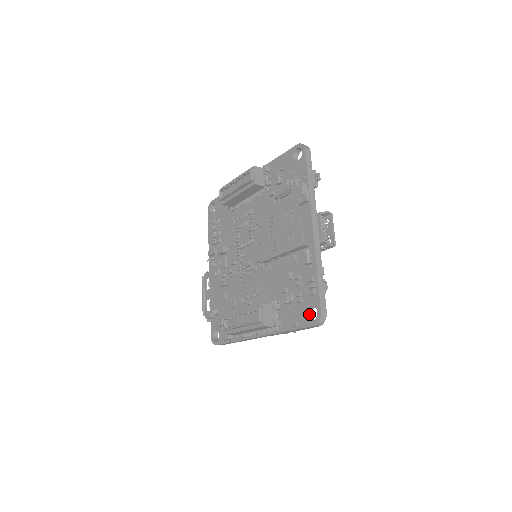
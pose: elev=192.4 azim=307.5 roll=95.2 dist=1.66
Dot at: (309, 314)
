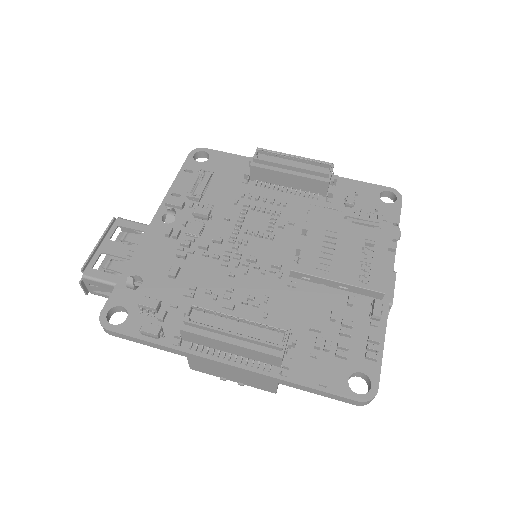
Dot at: occluded
